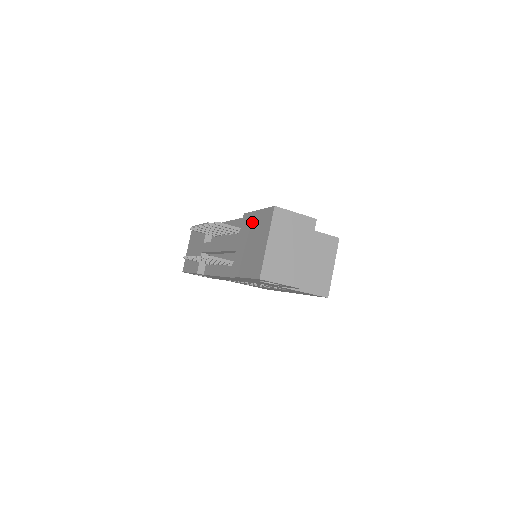
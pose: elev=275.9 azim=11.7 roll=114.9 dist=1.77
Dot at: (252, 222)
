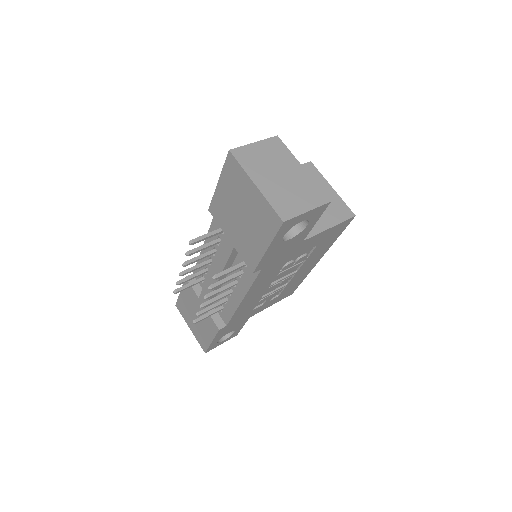
Dot at: (223, 200)
